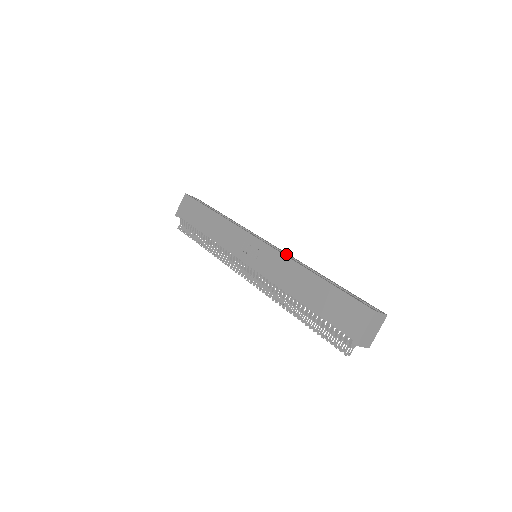
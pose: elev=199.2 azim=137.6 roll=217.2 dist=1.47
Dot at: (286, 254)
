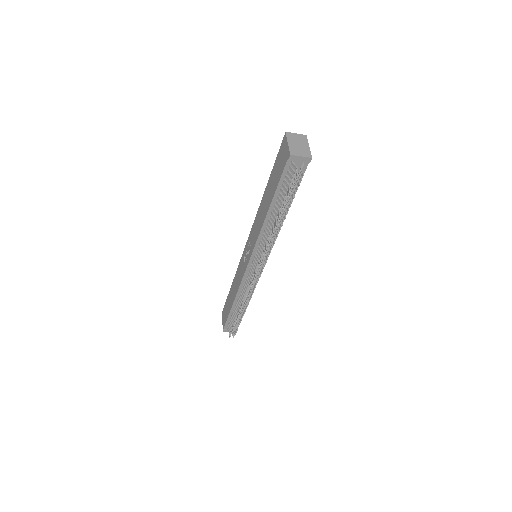
Dot at: occluded
